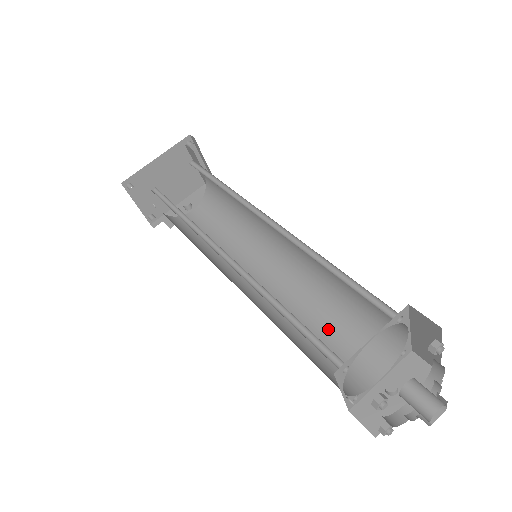
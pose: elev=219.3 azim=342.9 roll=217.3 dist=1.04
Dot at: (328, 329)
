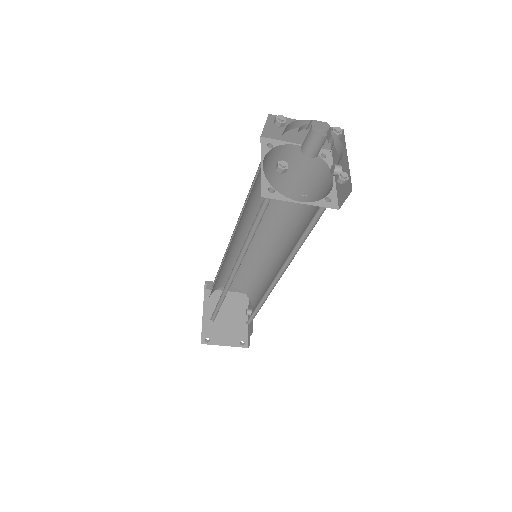
Dot at: (309, 216)
